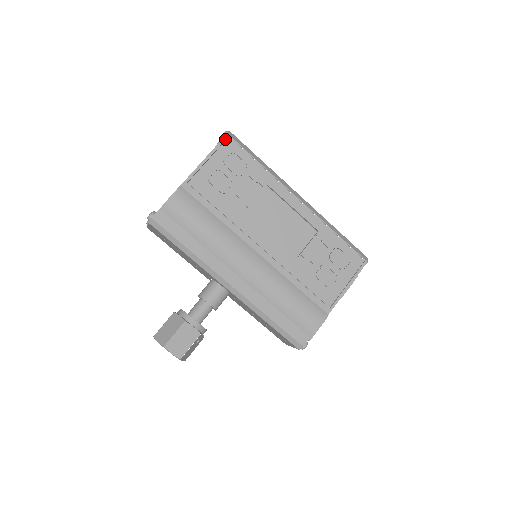
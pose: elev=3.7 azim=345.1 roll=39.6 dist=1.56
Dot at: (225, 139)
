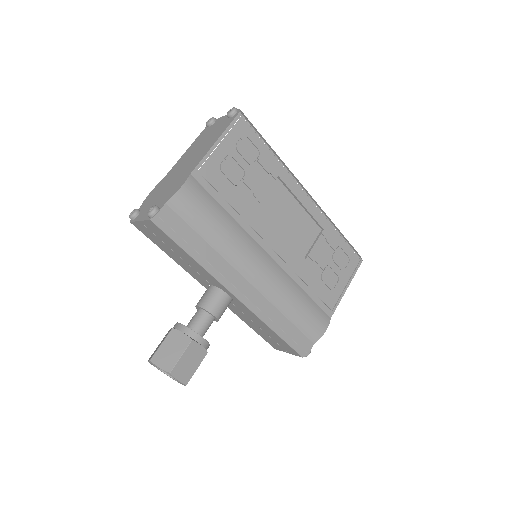
Dot at: (237, 119)
